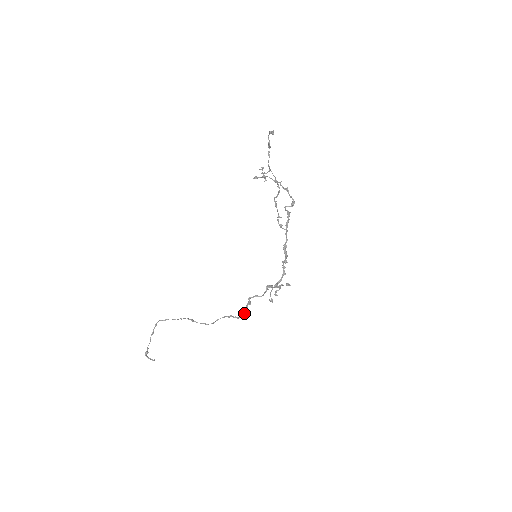
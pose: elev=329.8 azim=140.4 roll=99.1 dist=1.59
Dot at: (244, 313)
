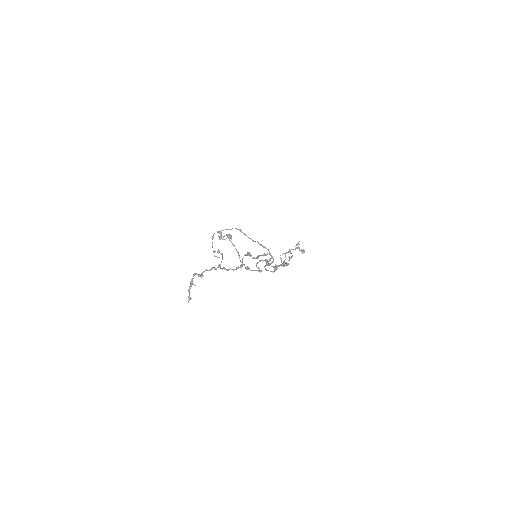
Dot at: (270, 259)
